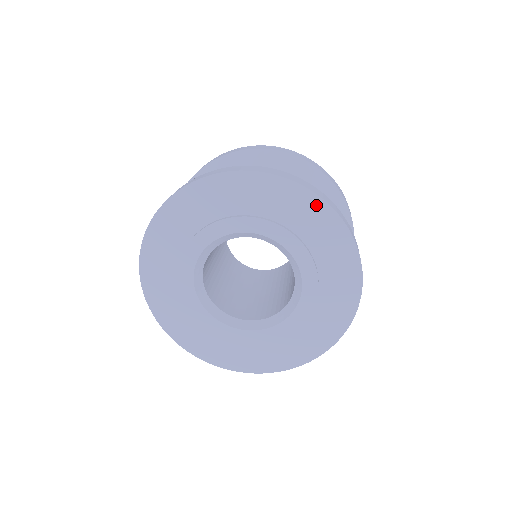
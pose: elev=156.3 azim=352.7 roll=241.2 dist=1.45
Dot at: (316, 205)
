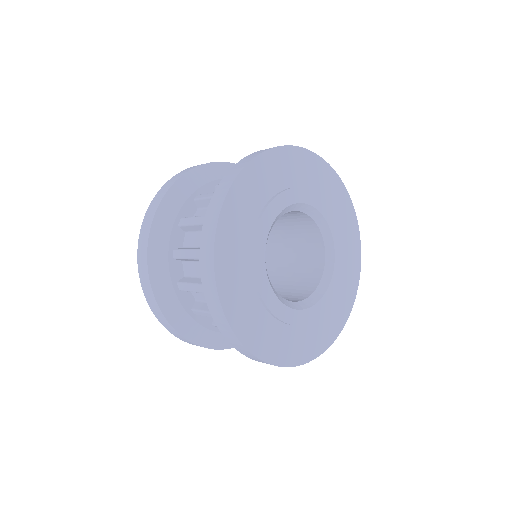
Dot at: (357, 262)
